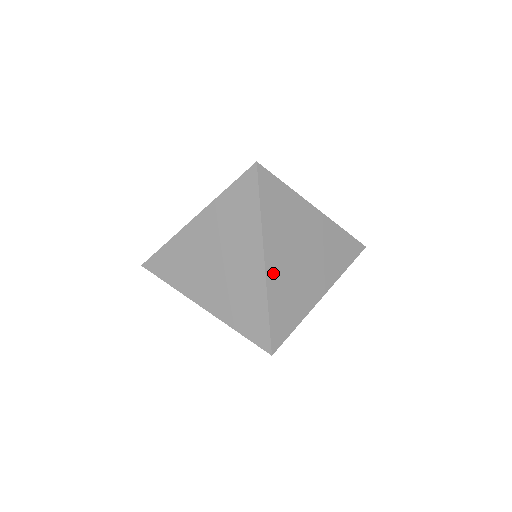
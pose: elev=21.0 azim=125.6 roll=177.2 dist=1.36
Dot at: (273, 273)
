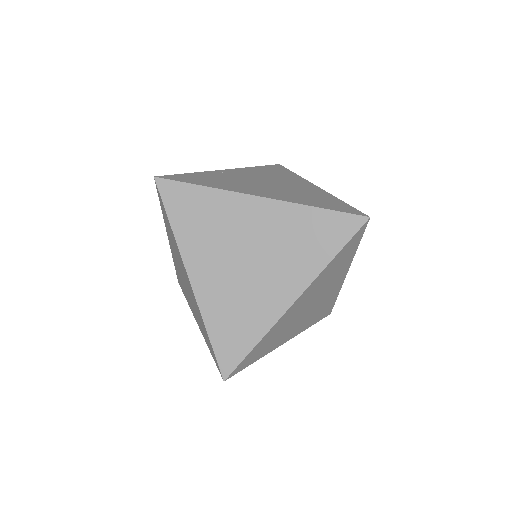
Dot at: (205, 291)
